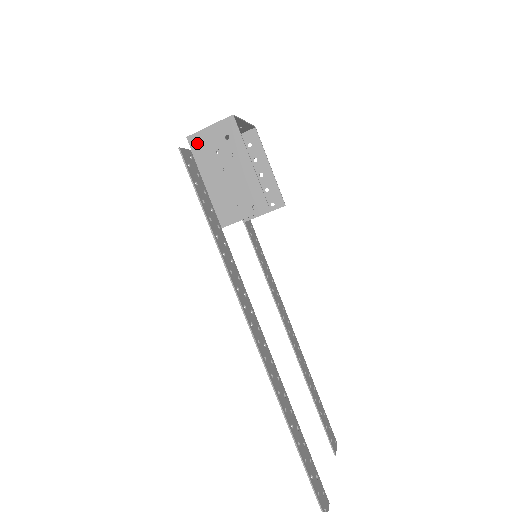
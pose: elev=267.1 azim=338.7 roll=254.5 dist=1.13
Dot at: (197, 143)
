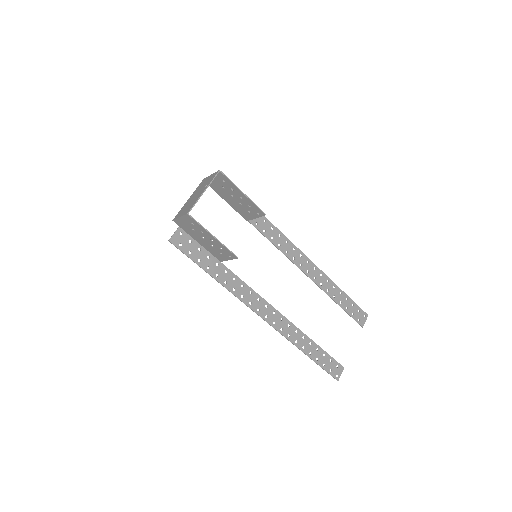
Dot at: (180, 224)
